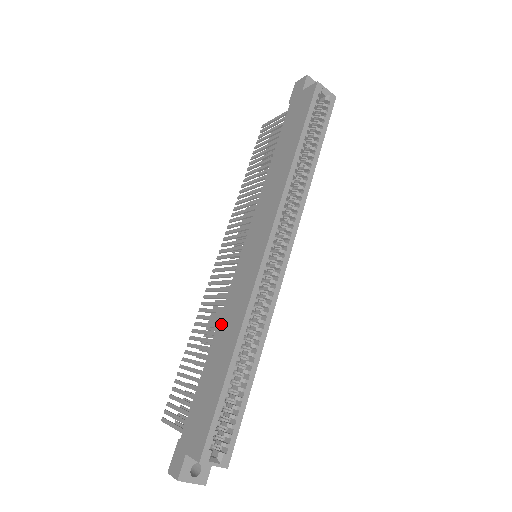
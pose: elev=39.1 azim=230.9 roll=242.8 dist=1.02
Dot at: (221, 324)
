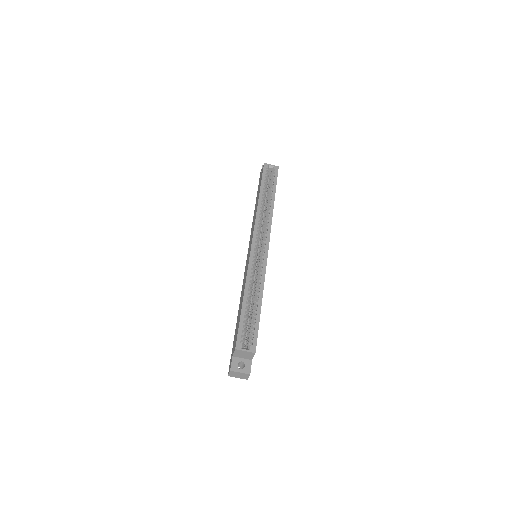
Dot at: (241, 292)
